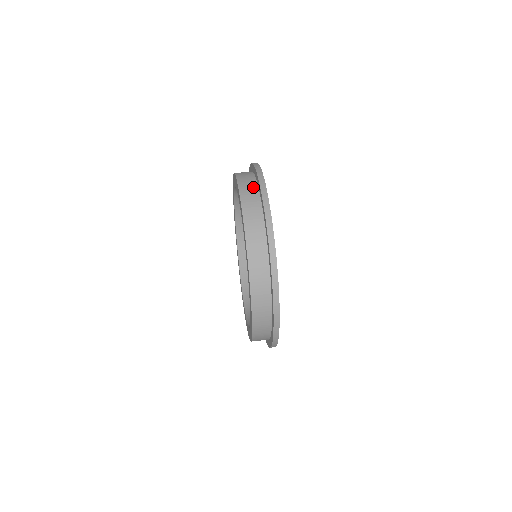
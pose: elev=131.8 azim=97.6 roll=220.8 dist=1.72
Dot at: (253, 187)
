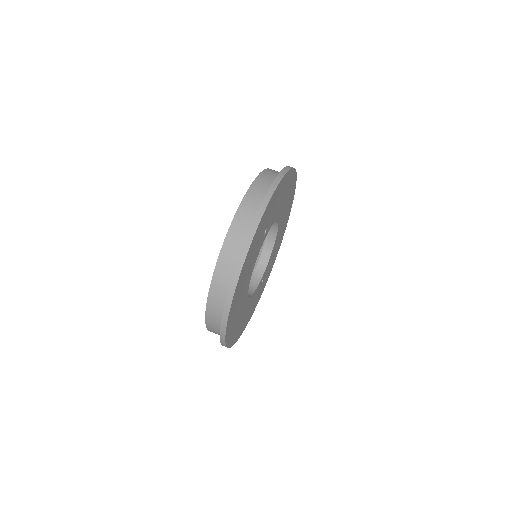
Dot at: (227, 281)
